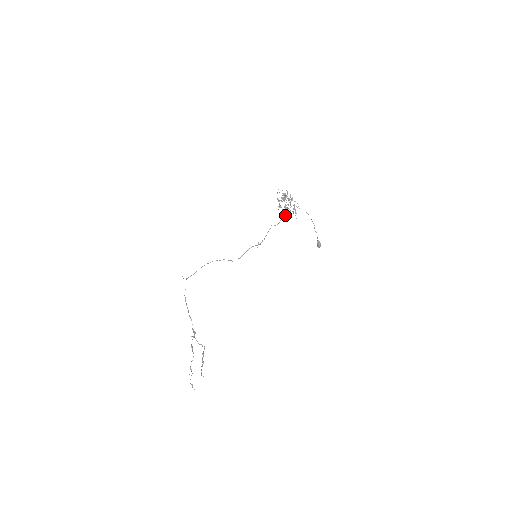
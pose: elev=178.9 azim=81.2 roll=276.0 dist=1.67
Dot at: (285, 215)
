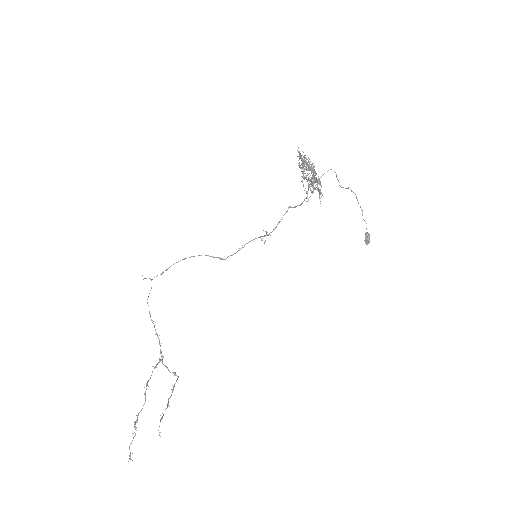
Dot at: (311, 192)
